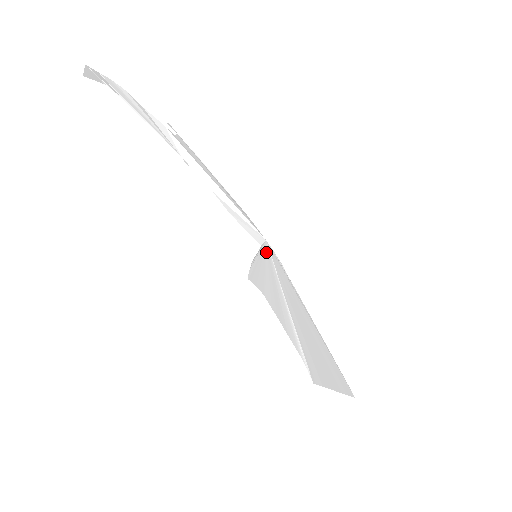
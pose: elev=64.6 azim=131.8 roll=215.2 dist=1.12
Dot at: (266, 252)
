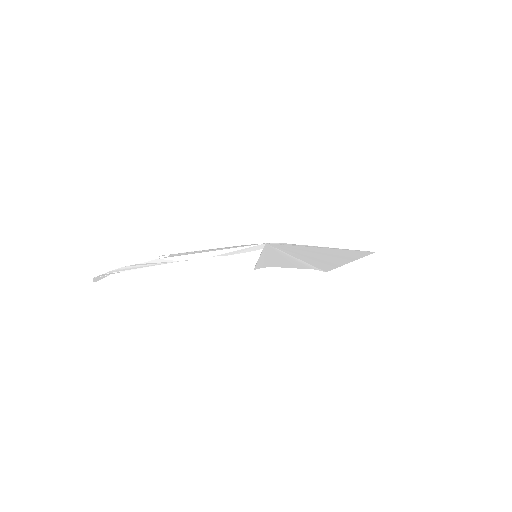
Dot at: (267, 248)
